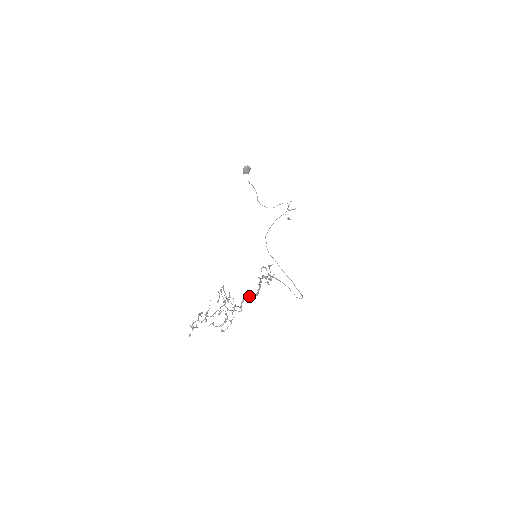
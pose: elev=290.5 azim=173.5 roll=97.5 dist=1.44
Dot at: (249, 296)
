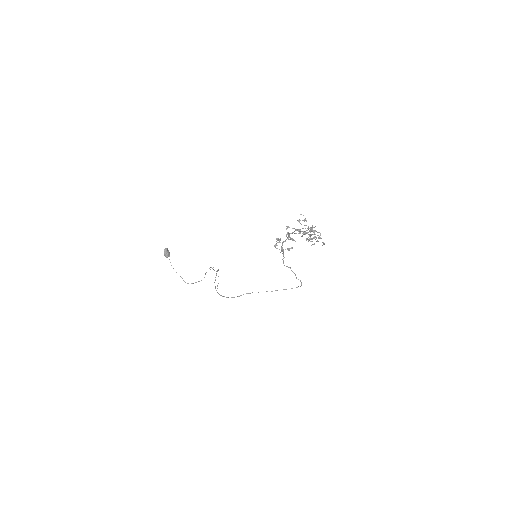
Dot at: occluded
